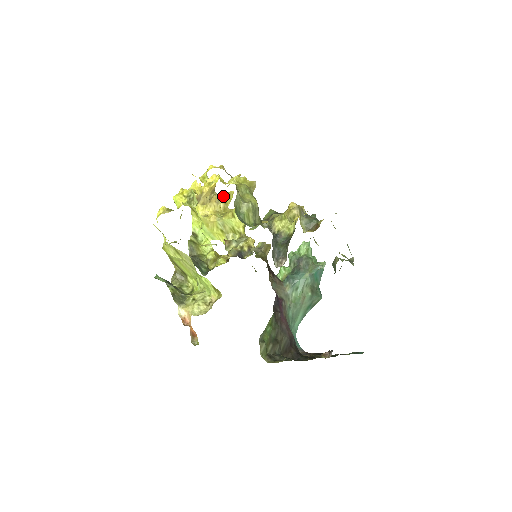
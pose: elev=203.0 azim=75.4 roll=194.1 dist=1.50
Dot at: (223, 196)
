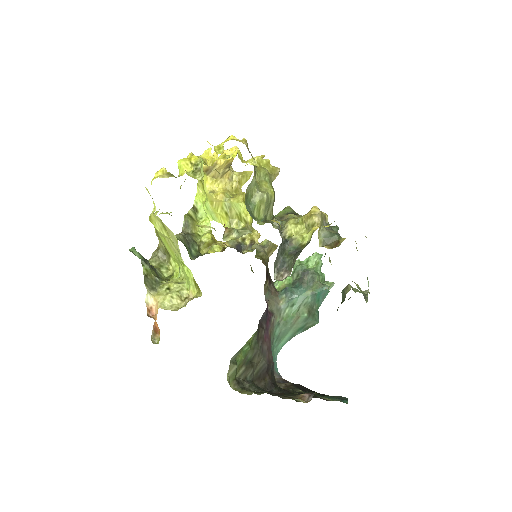
Dot at: (239, 174)
